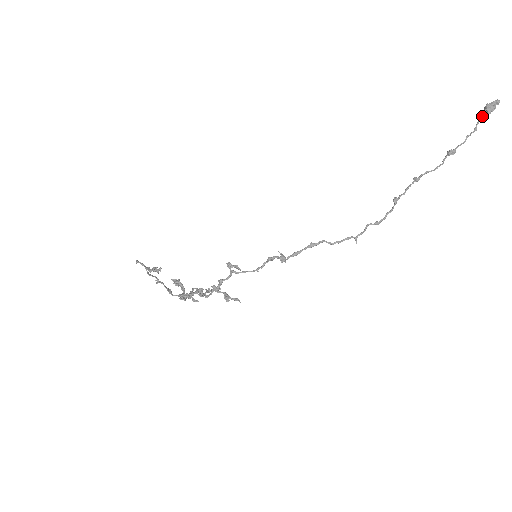
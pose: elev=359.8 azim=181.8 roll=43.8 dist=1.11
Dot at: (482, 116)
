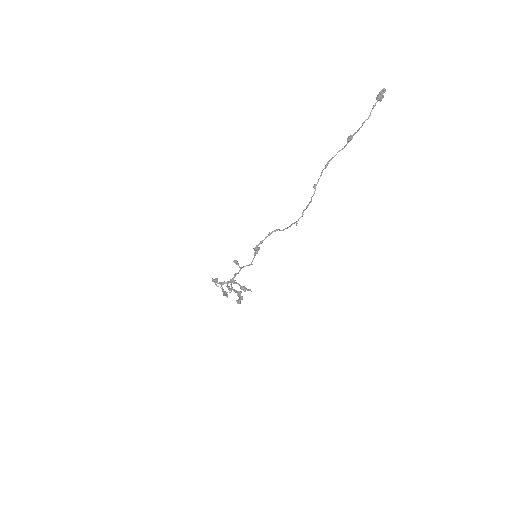
Dot at: (374, 105)
